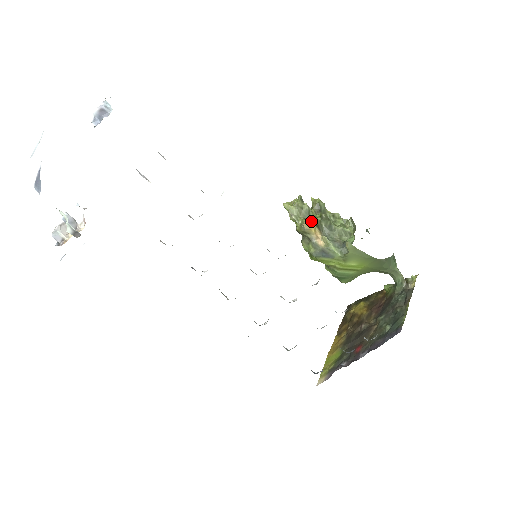
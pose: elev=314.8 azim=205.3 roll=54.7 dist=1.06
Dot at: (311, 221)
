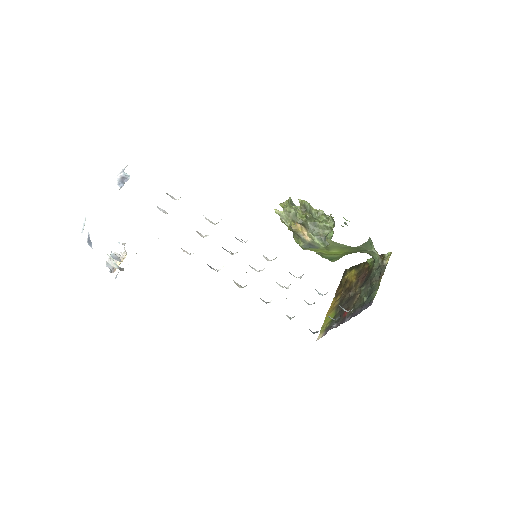
Dot at: (298, 221)
